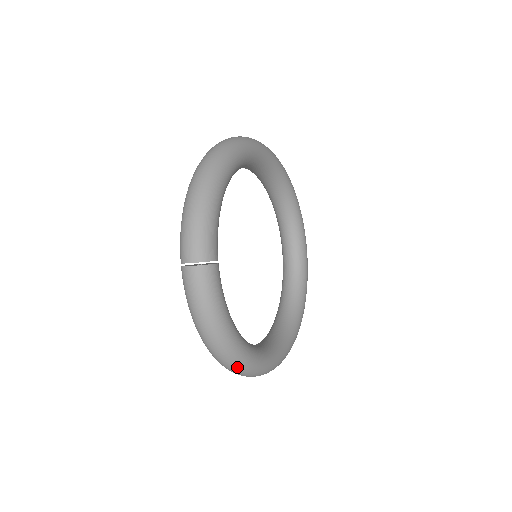
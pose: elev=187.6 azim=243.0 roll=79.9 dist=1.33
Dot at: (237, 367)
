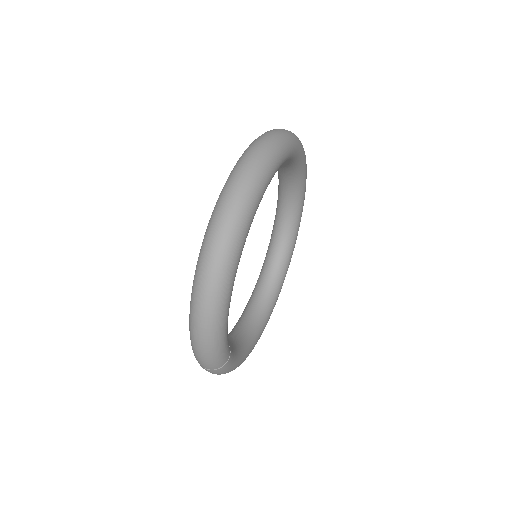
Dot at: occluded
